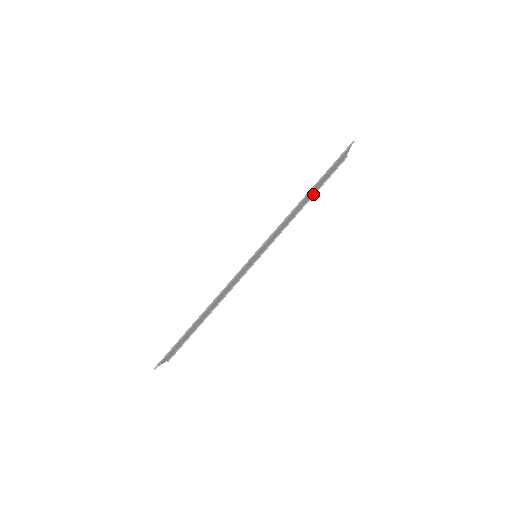
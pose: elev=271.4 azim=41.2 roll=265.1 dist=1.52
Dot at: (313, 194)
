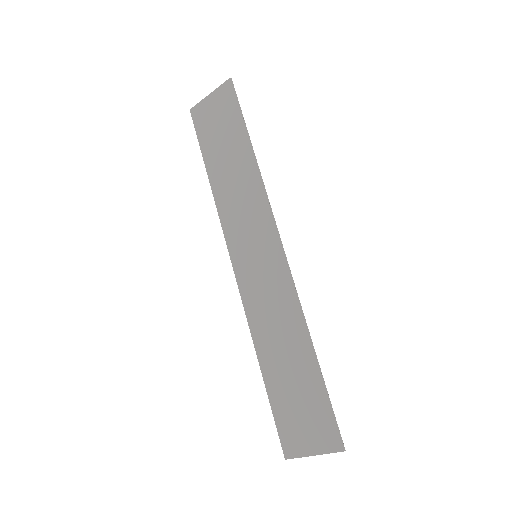
Dot at: (205, 166)
